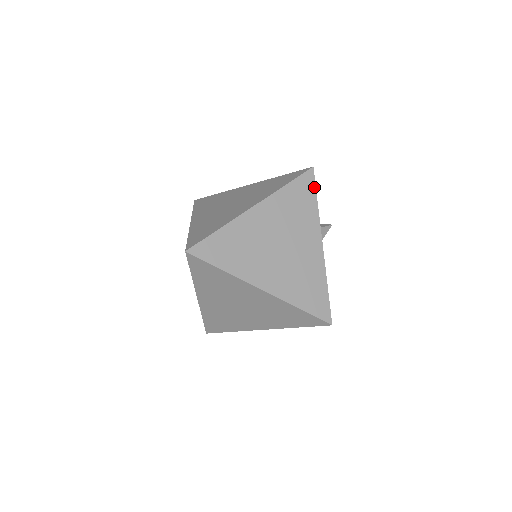
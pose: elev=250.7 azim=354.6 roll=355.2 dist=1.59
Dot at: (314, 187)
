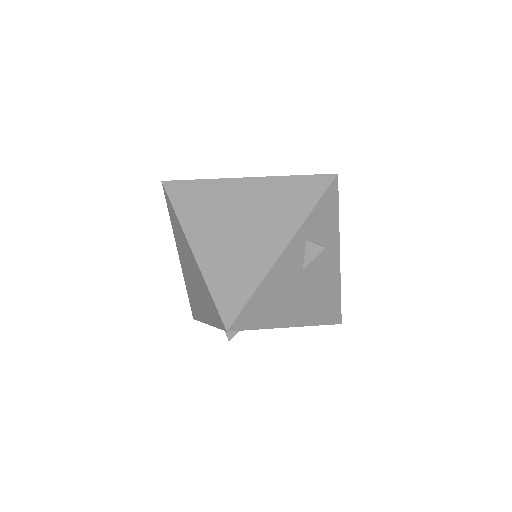
Dot at: (322, 192)
